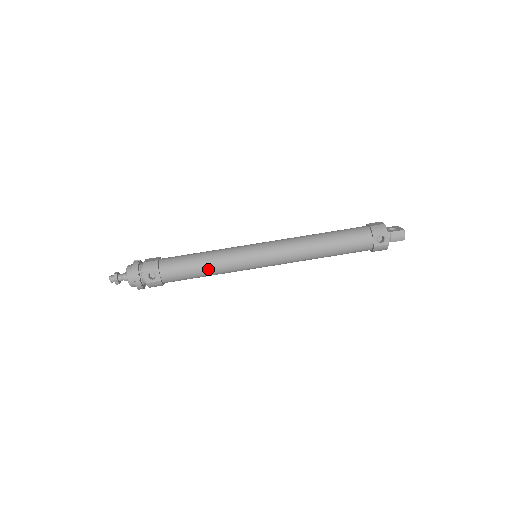
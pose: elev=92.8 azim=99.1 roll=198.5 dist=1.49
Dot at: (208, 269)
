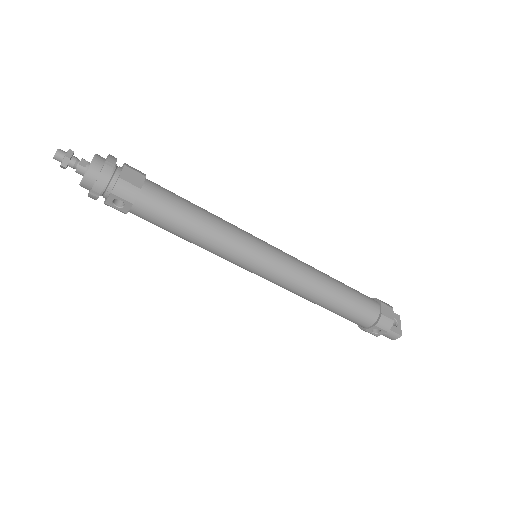
Dot at: (194, 241)
